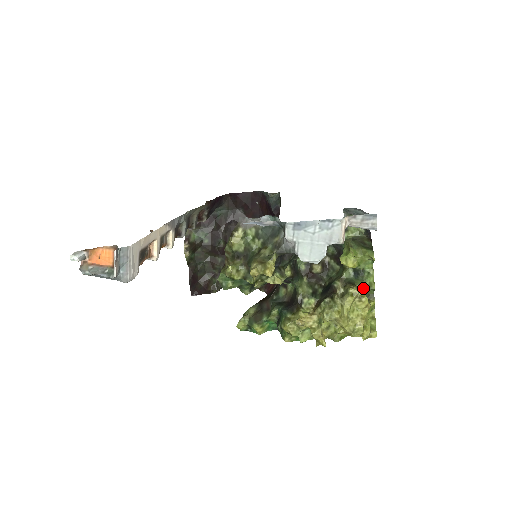
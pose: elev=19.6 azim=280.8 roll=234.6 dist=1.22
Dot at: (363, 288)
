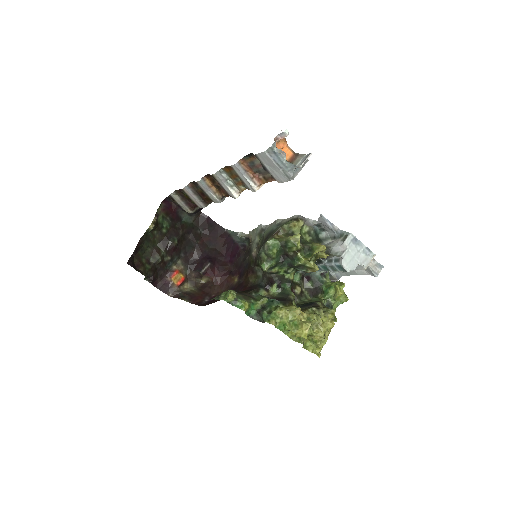
Dot at: (334, 315)
